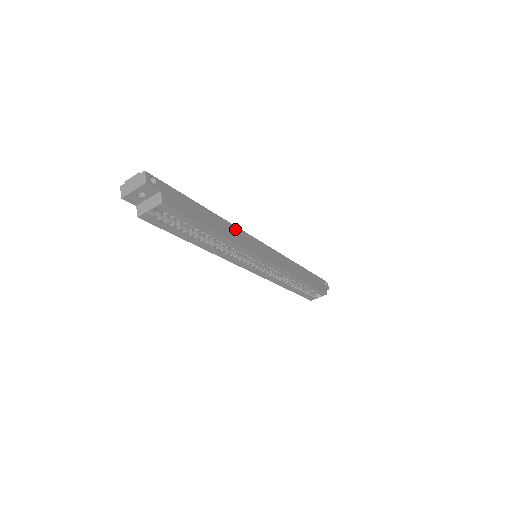
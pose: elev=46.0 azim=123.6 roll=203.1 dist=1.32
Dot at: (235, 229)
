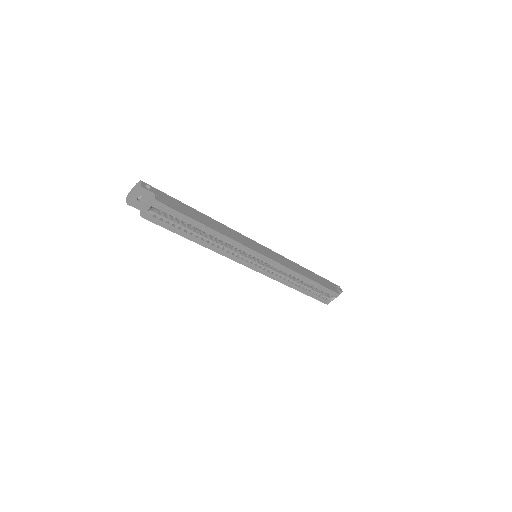
Dot at: (228, 229)
